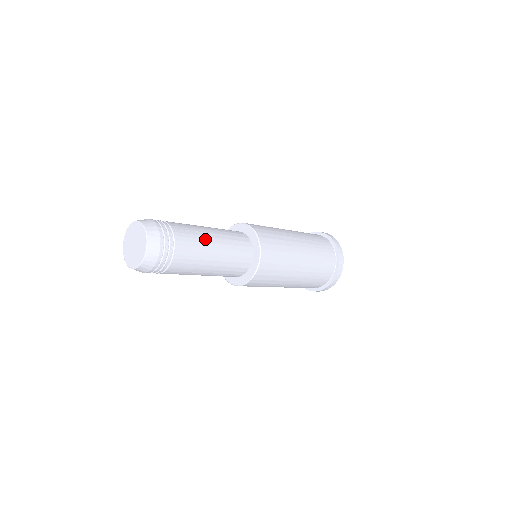
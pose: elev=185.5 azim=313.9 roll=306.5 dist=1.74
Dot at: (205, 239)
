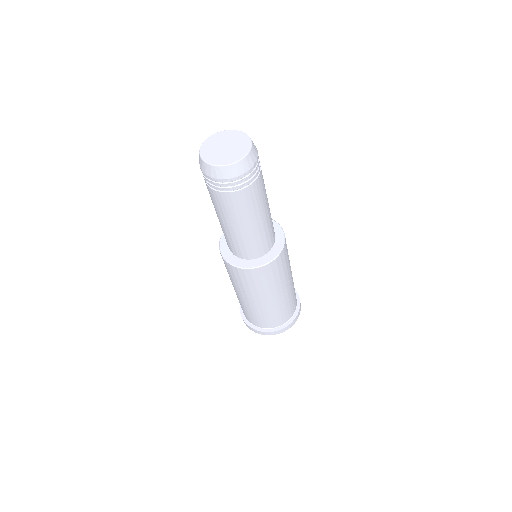
Dot at: (266, 194)
